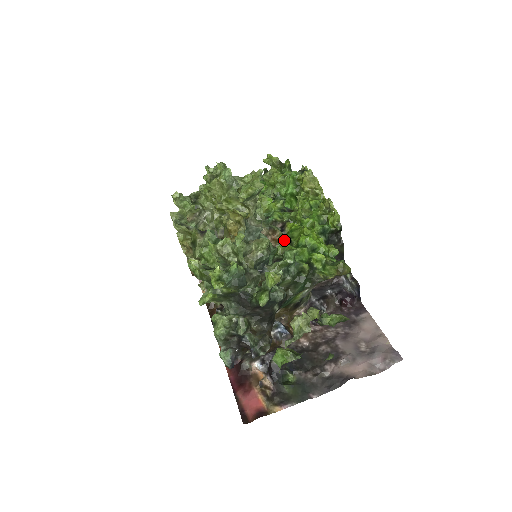
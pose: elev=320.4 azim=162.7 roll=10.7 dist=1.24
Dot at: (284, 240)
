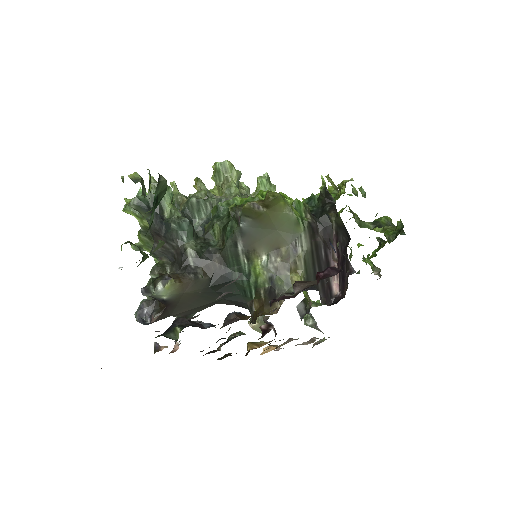
Dot at: occluded
